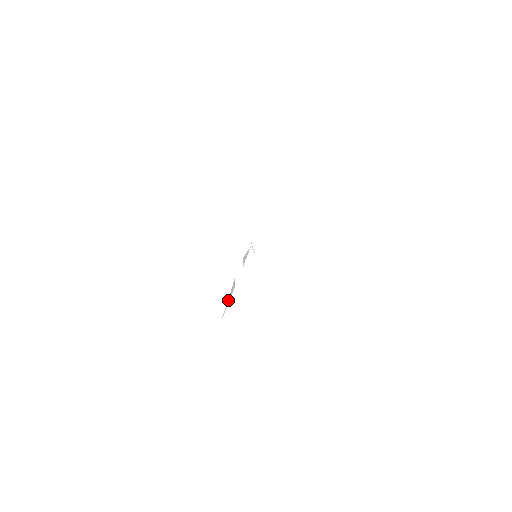
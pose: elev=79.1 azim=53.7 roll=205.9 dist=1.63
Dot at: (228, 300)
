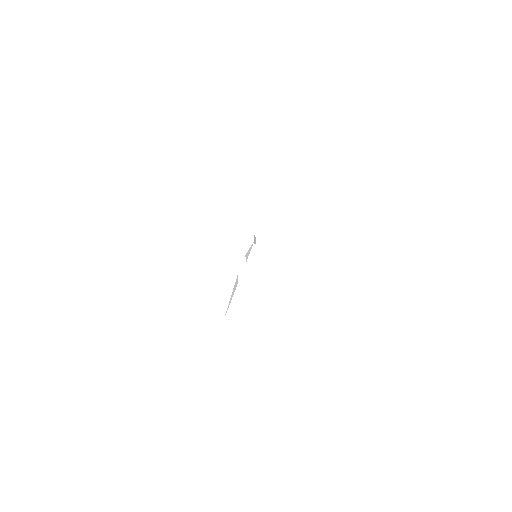
Dot at: (231, 298)
